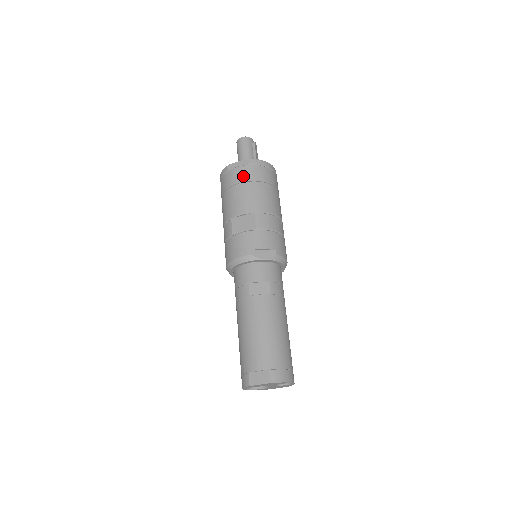
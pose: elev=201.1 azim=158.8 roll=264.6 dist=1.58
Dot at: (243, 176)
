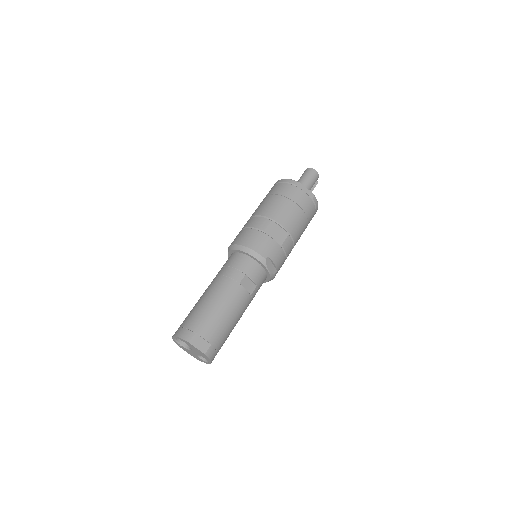
Dot at: (303, 202)
